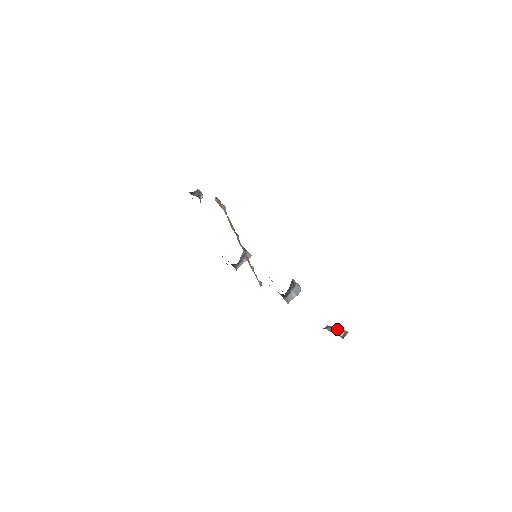
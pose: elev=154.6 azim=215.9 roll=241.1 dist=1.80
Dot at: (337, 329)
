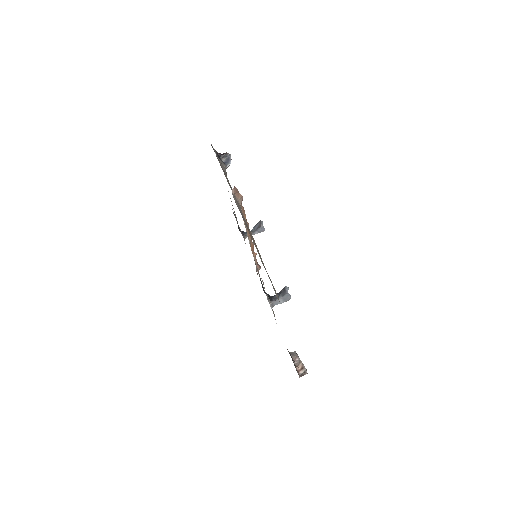
Dot at: (300, 363)
